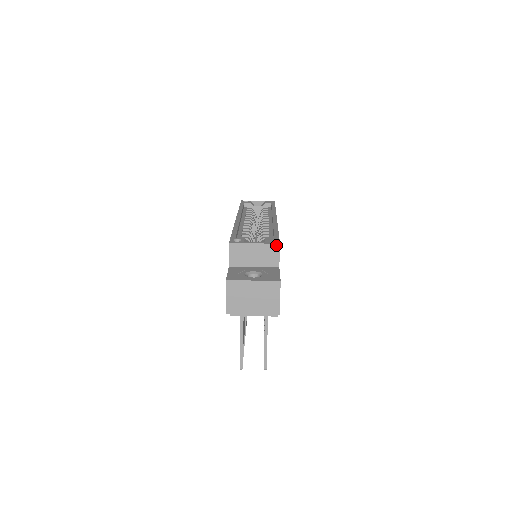
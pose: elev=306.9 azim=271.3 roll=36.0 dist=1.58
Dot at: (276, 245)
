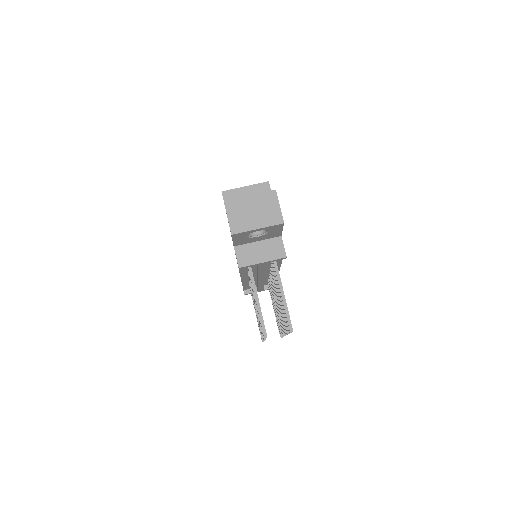
Dot at: (265, 183)
